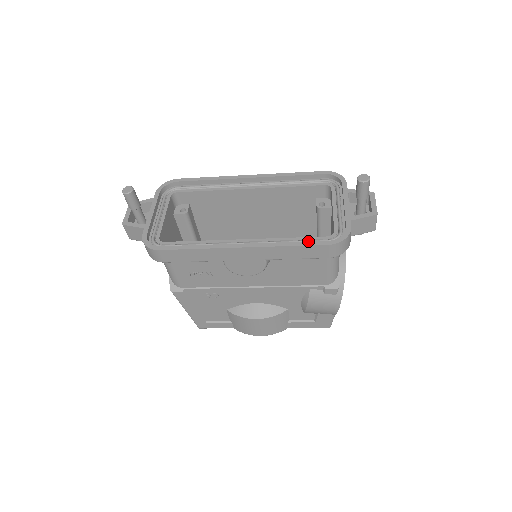
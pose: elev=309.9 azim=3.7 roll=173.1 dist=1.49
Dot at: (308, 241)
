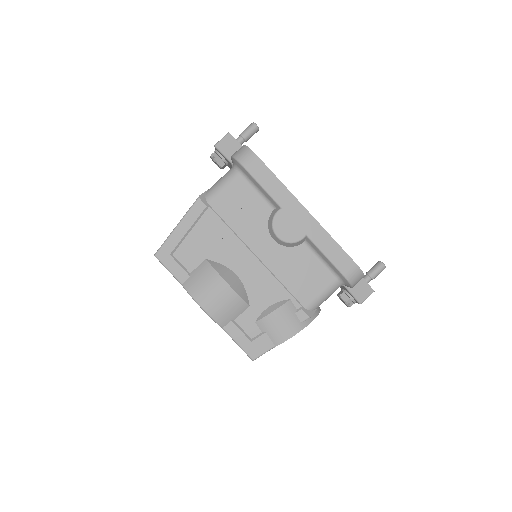
Dot at: (344, 251)
